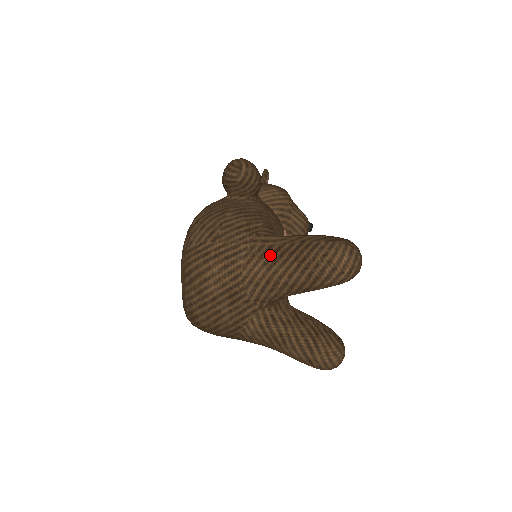
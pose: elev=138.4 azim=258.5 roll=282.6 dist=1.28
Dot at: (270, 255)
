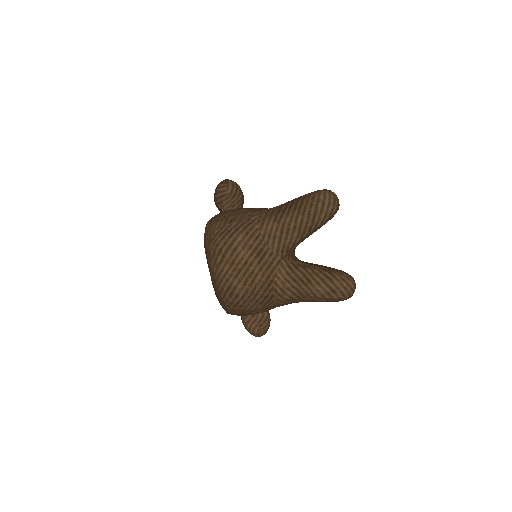
Dot at: (275, 215)
